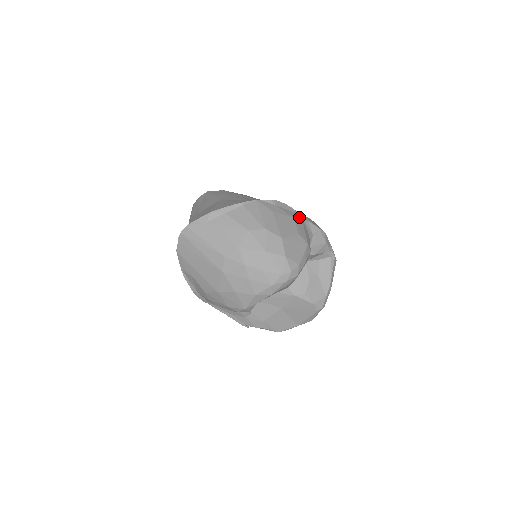
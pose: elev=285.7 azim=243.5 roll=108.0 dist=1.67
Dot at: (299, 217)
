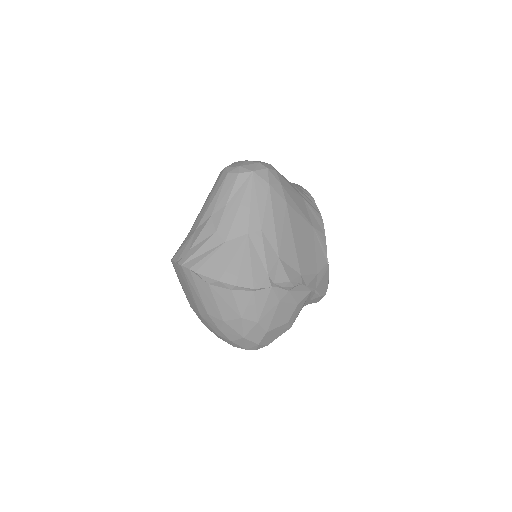
Dot at: (306, 297)
